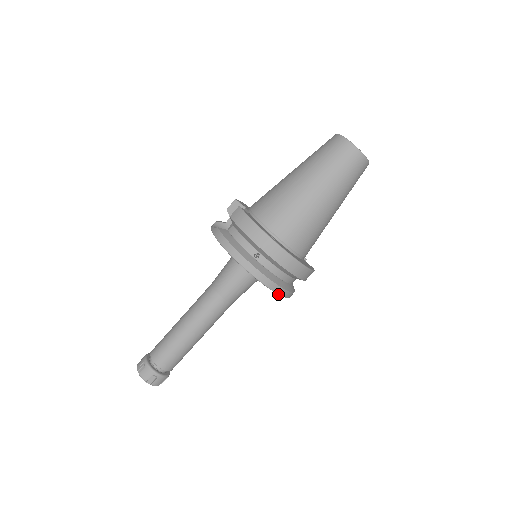
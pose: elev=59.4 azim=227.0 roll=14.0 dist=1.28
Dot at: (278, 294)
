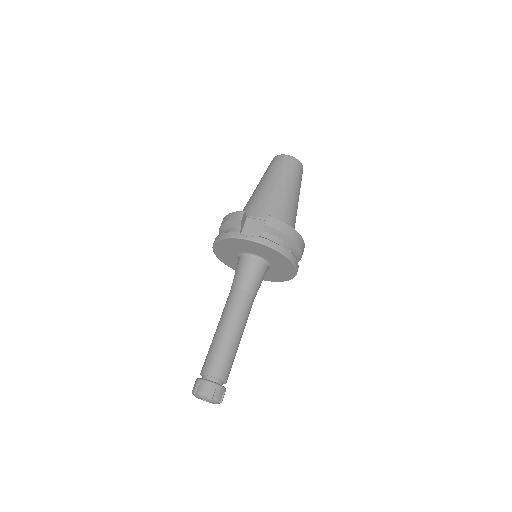
Dot at: occluded
